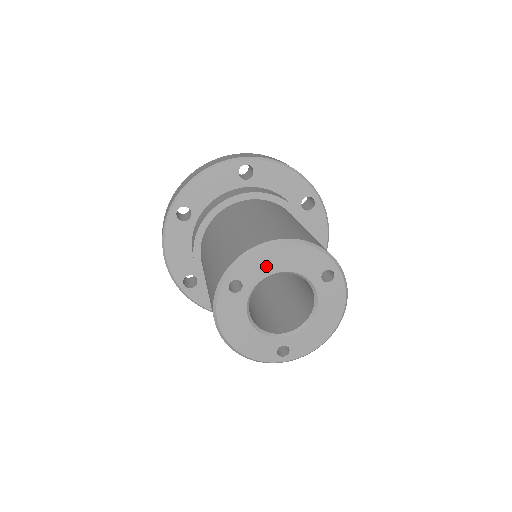
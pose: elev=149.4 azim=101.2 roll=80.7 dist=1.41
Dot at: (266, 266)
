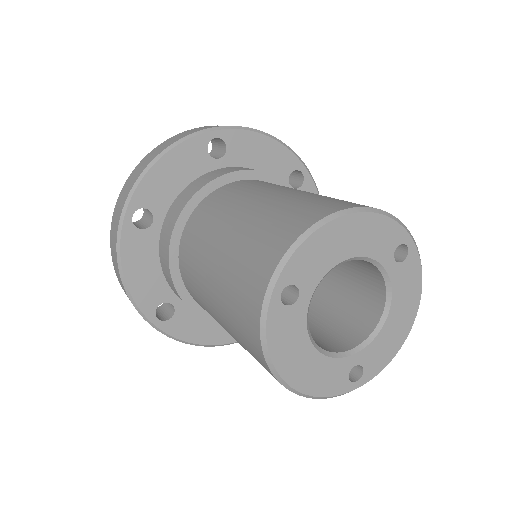
Dot at: (327, 255)
